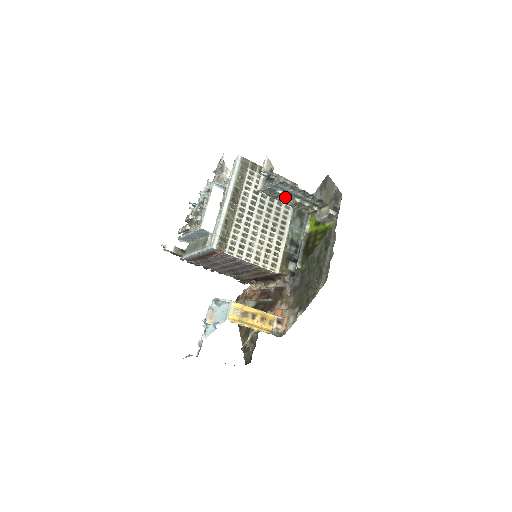
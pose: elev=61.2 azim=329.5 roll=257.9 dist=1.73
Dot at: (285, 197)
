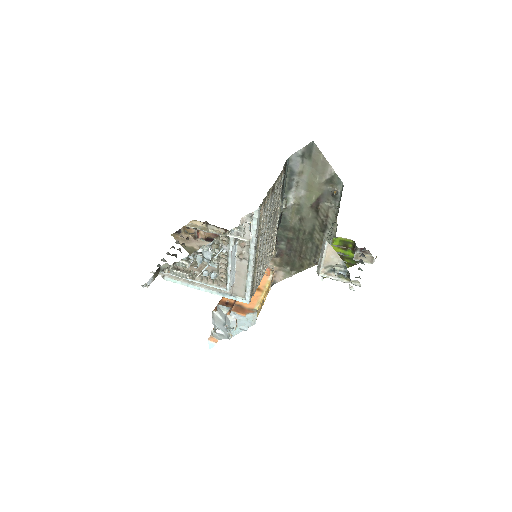
Dot at: occluded
